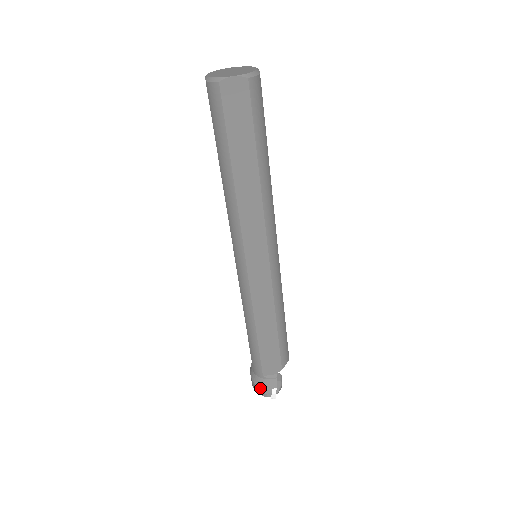
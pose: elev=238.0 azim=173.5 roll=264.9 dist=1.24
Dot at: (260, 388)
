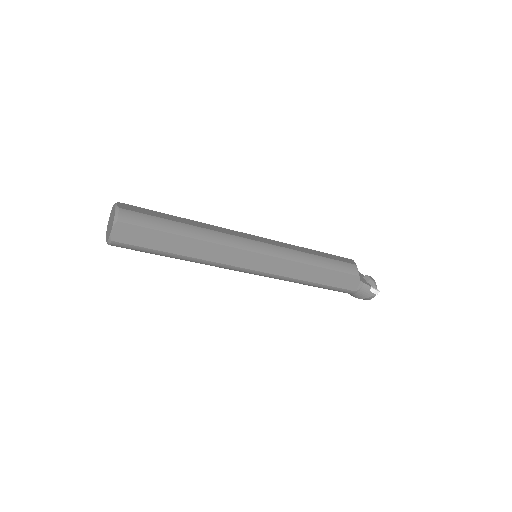
Dot at: (364, 298)
